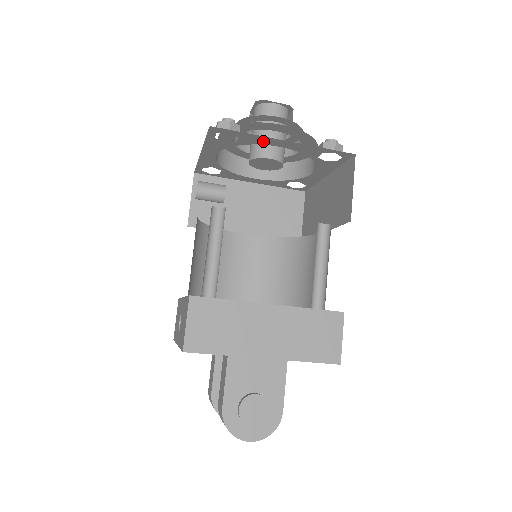
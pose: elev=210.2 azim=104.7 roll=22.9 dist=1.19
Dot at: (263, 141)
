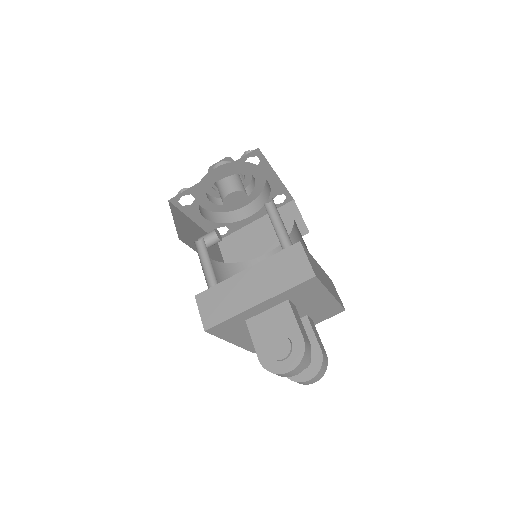
Dot at: (204, 186)
